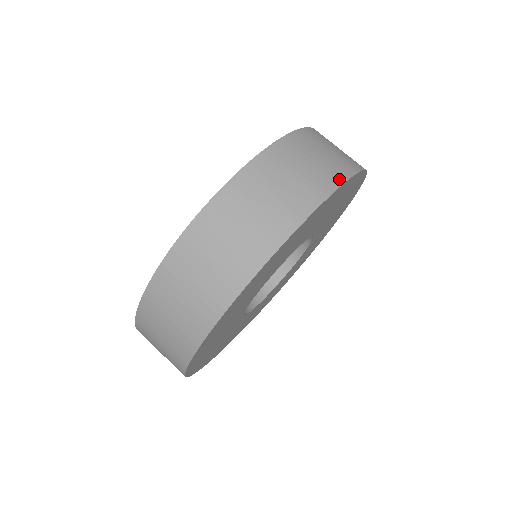
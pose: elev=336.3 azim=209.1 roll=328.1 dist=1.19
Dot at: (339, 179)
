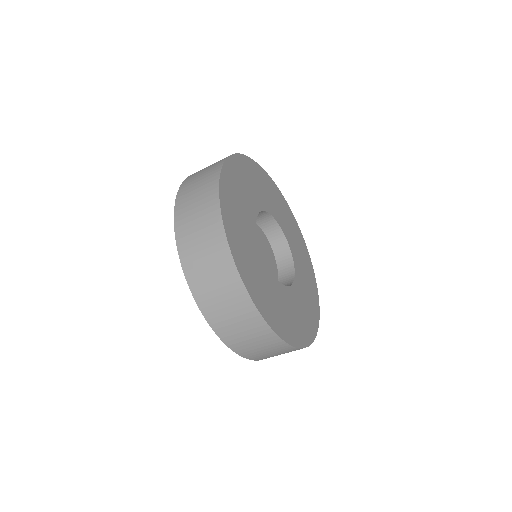
Dot at: occluded
